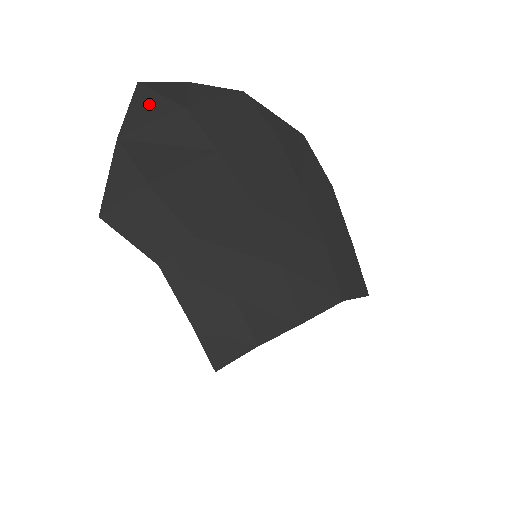
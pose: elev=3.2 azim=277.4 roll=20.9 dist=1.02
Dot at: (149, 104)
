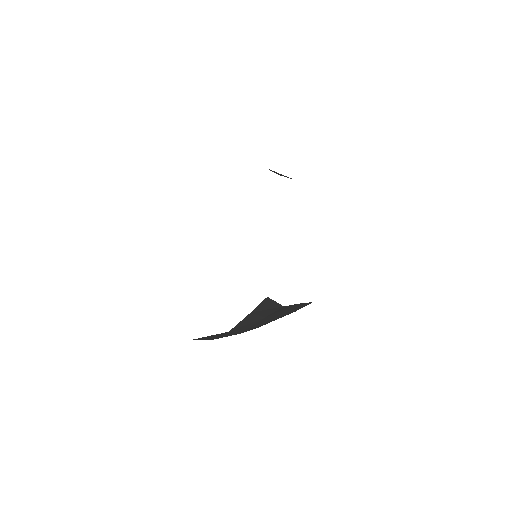
Dot at: occluded
